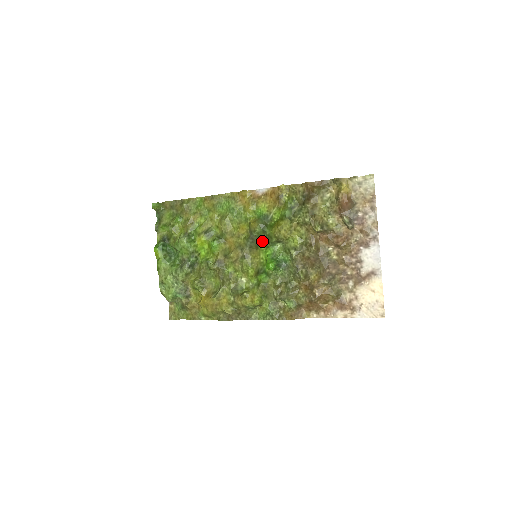
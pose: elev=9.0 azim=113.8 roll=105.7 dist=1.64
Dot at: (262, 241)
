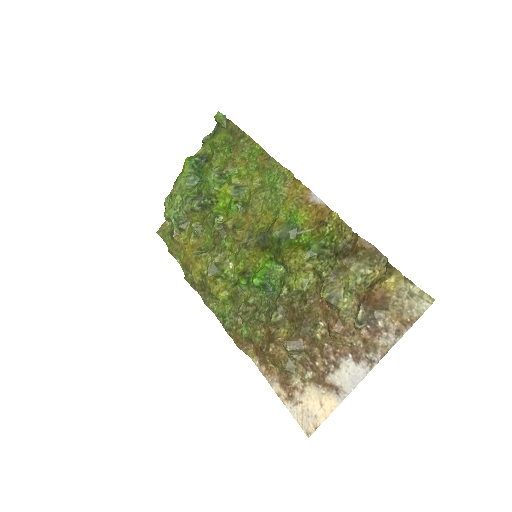
Dot at: (271, 248)
